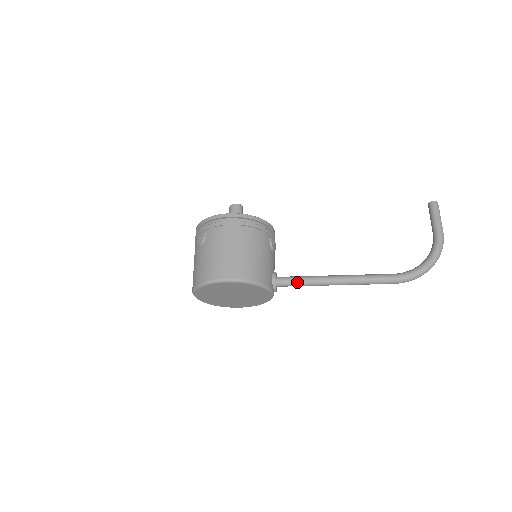
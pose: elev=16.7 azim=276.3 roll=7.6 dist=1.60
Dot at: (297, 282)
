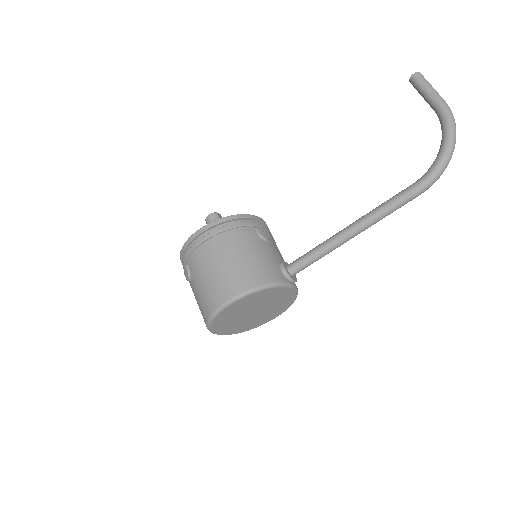
Dot at: (310, 259)
